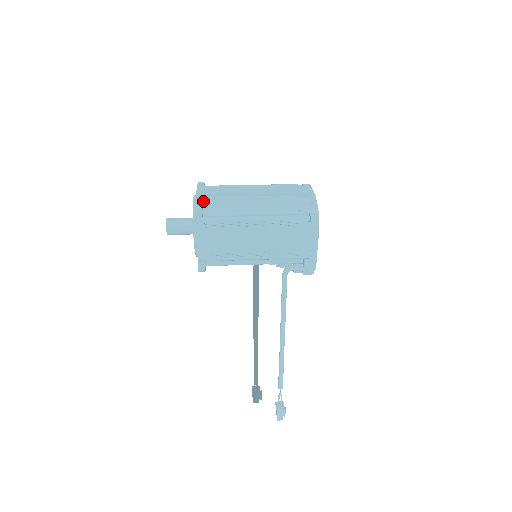
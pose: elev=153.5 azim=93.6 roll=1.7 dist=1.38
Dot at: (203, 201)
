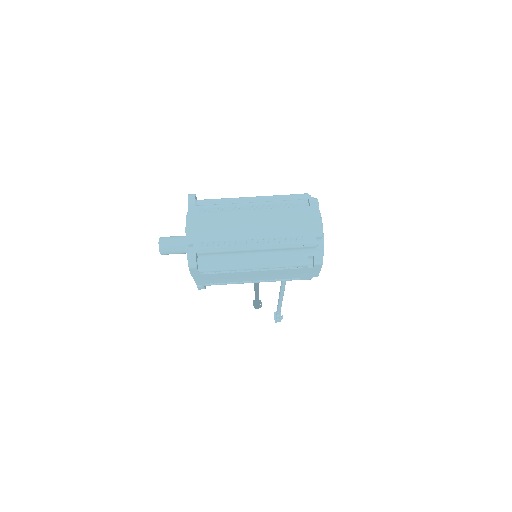
Dot at: (197, 251)
